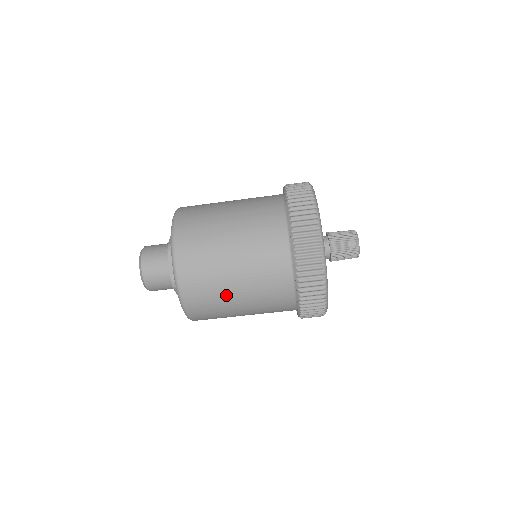
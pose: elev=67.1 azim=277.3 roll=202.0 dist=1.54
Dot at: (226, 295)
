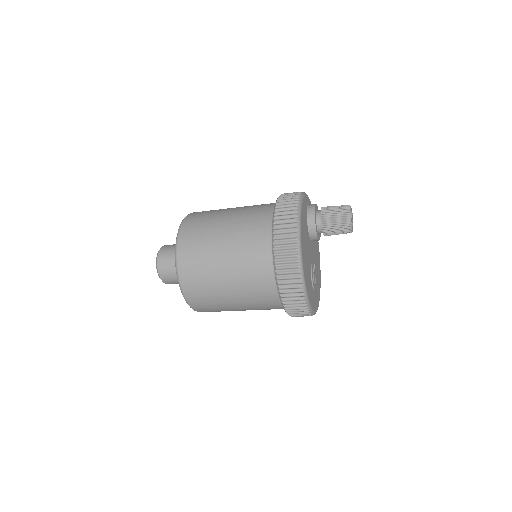
Dot at: occluded
